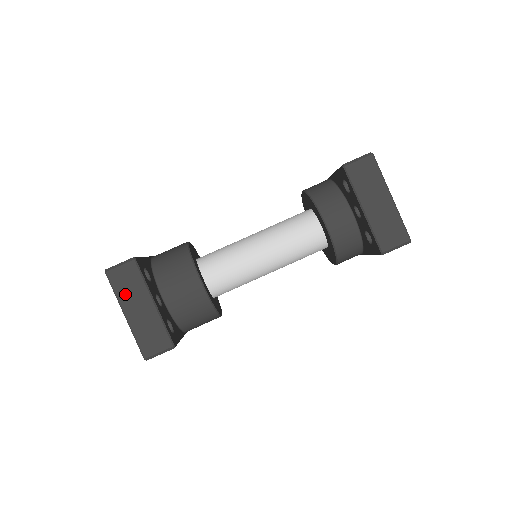
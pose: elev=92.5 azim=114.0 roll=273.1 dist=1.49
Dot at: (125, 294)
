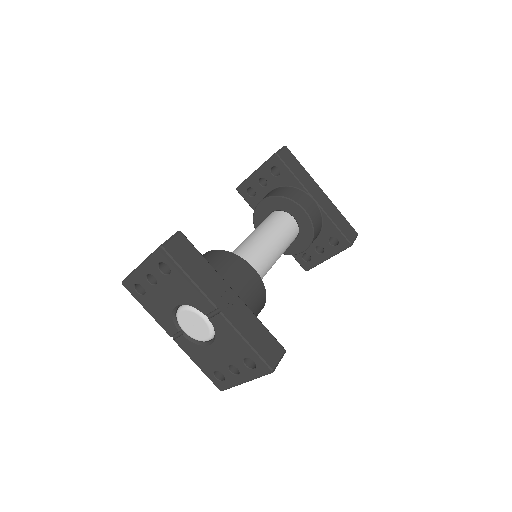
Dot at: occluded
